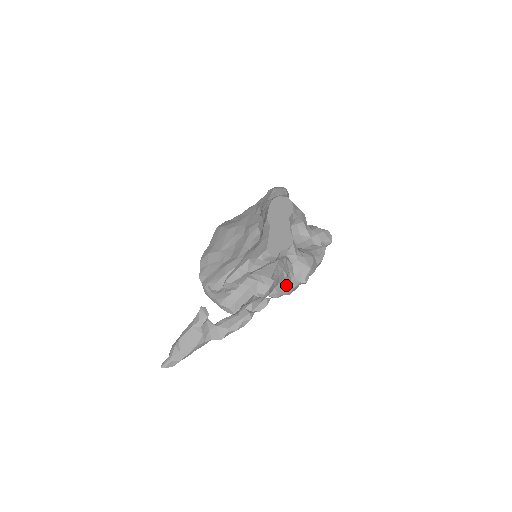
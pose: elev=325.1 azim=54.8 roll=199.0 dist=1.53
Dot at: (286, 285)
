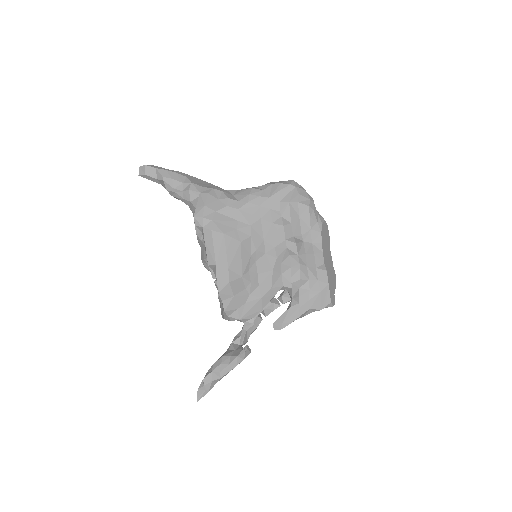
Dot at: occluded
